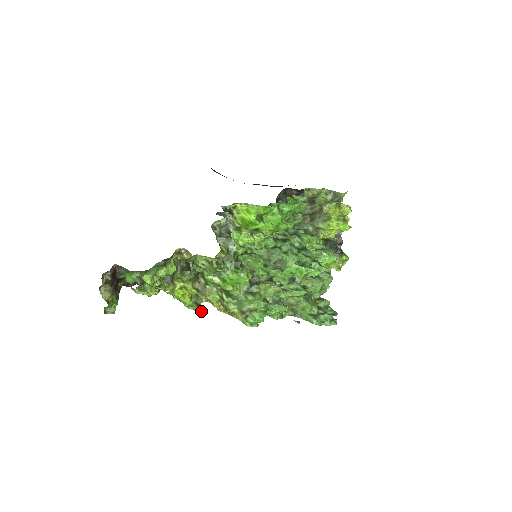
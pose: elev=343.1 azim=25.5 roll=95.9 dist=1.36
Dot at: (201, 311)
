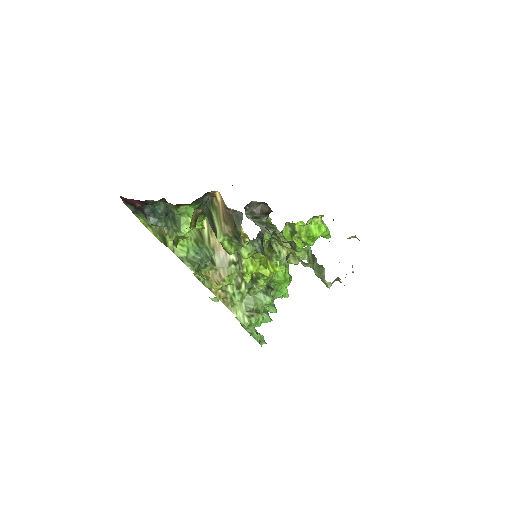
Dot at: (208, 287)
